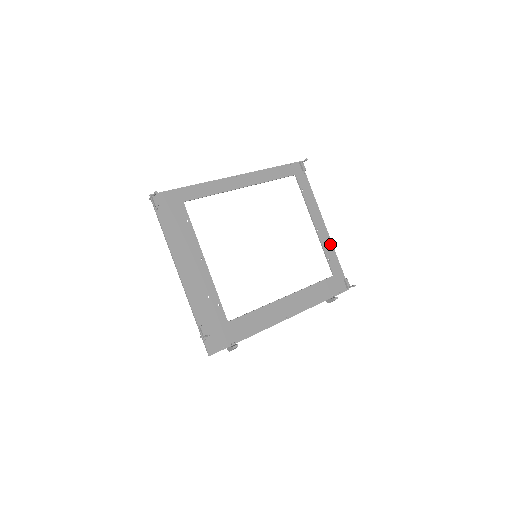
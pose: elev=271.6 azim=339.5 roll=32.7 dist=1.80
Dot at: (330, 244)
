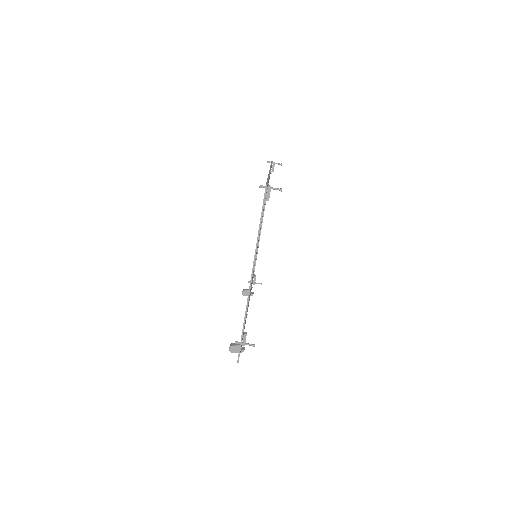
Dot at: occluded
